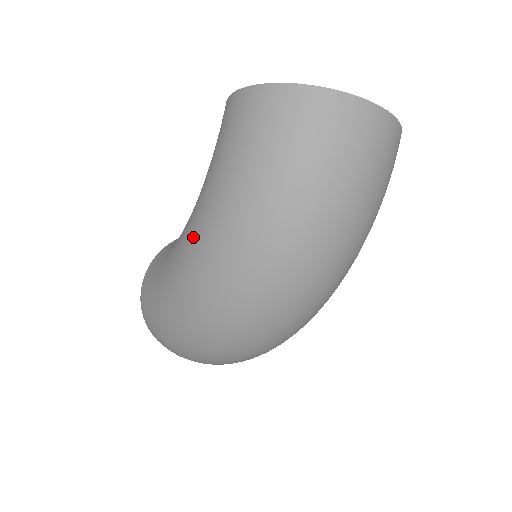
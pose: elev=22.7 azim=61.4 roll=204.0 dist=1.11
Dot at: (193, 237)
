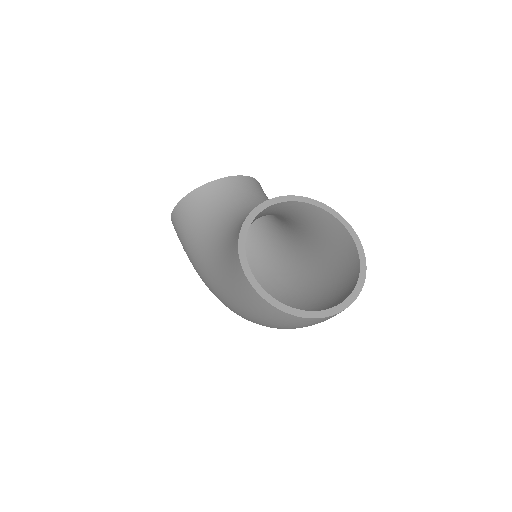
Dot at: (214, 288)
